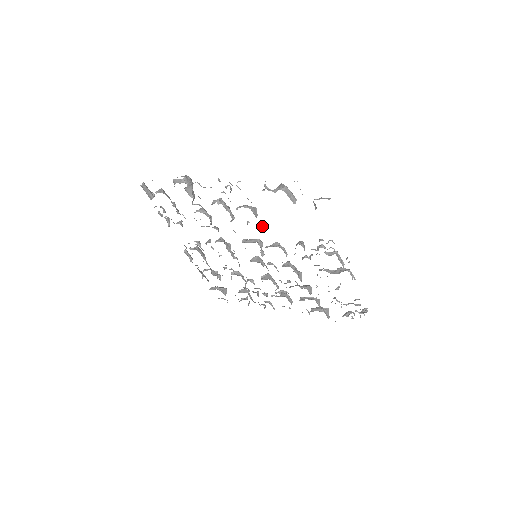
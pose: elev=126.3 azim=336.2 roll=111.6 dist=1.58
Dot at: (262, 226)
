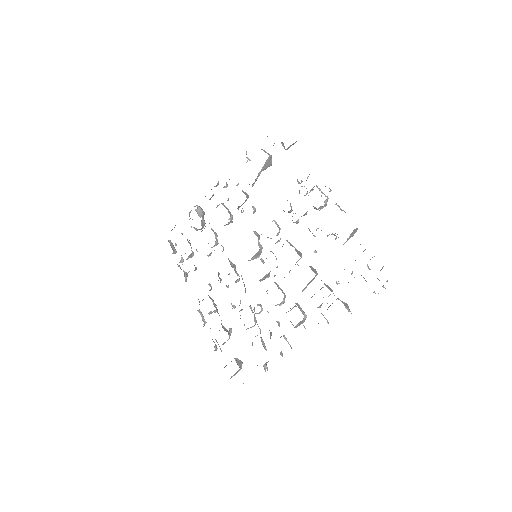
Dot at: (254, 208)
